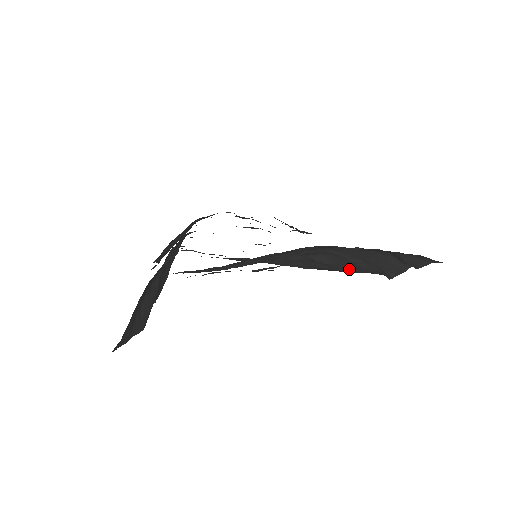
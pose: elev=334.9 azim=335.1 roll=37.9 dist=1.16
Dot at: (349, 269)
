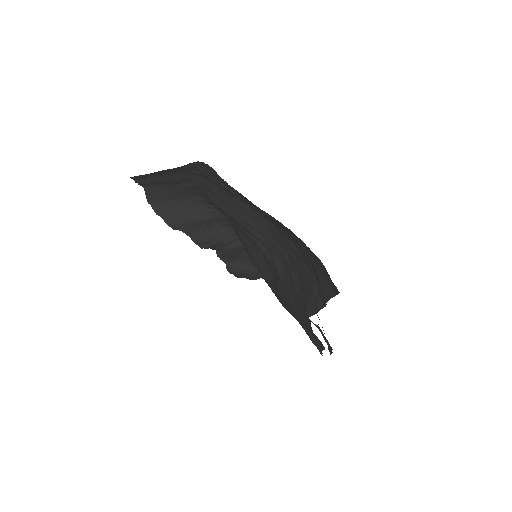
Dot at: (291, 296)
